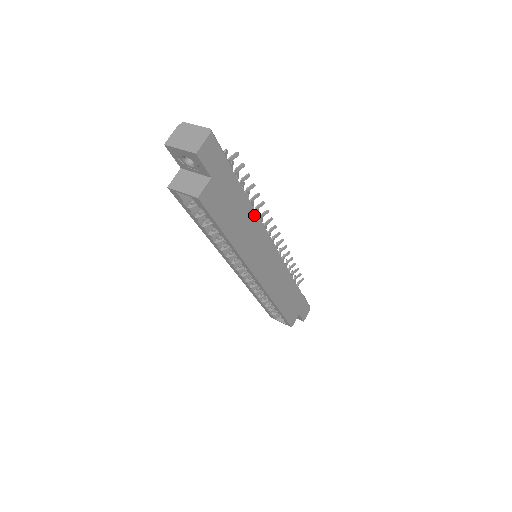
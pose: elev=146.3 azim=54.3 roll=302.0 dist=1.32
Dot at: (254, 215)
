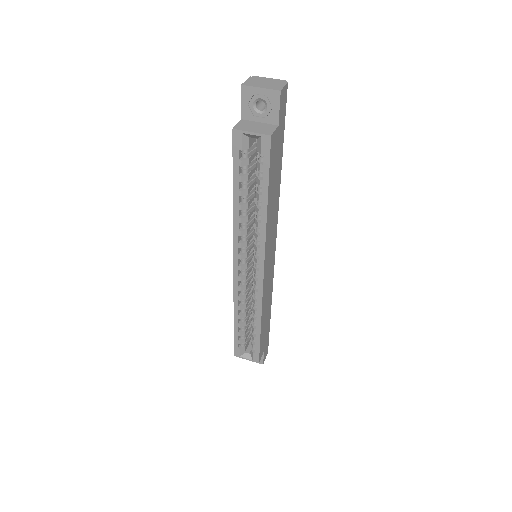
Dot at: (278, 197)
